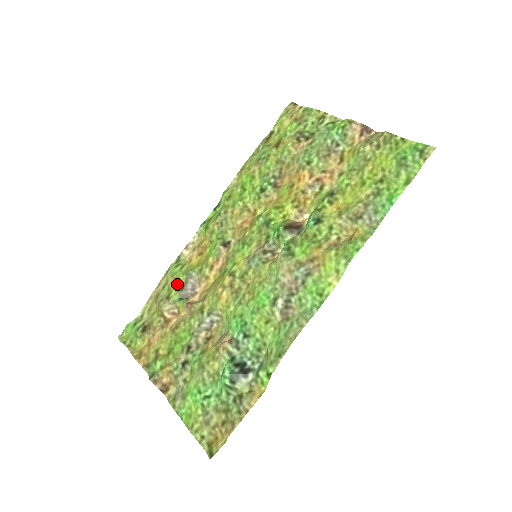
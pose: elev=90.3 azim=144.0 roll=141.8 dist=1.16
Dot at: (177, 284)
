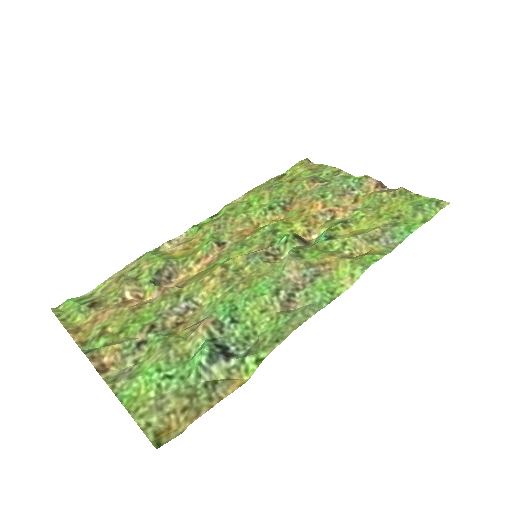
Dot at: (152, 267)
